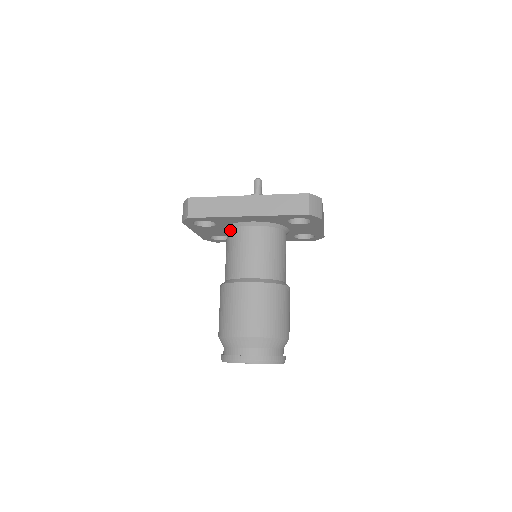
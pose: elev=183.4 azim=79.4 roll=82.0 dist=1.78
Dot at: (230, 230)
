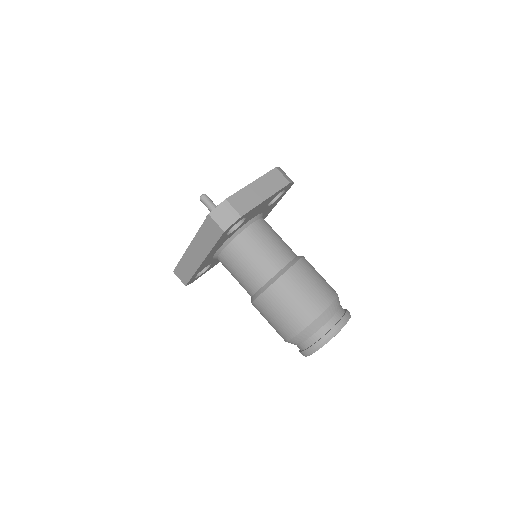
Dot at: occluded
